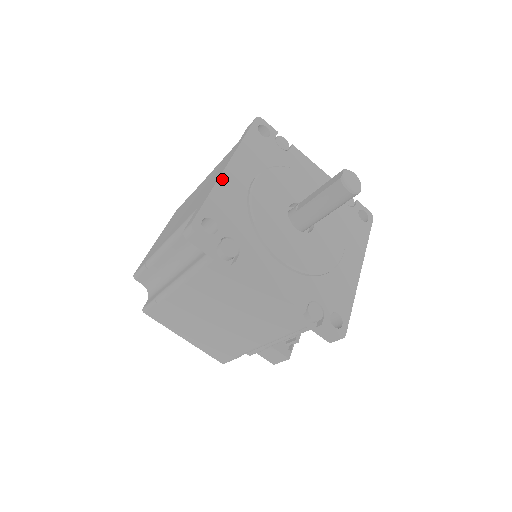
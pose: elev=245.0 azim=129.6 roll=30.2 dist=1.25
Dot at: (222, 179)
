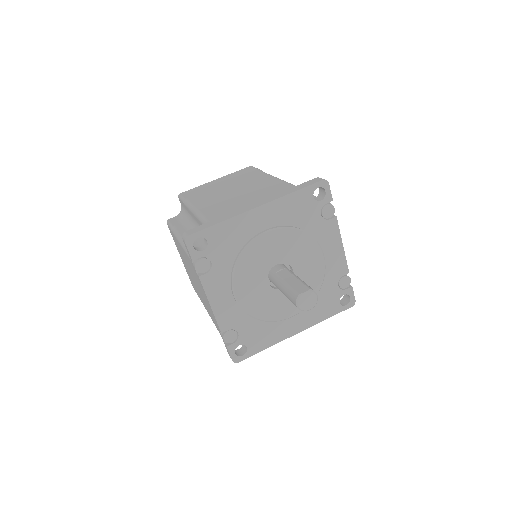
Dot at: (242, 216)
